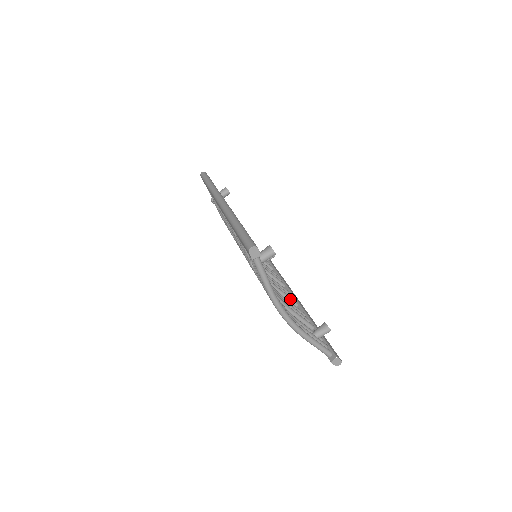
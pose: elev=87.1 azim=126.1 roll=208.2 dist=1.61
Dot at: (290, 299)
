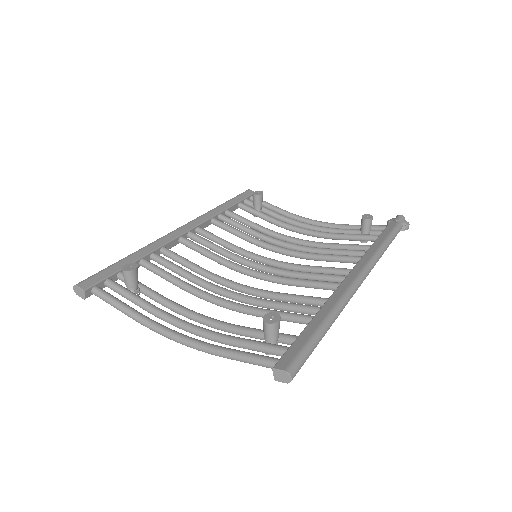
Dot at: (321, 285)
